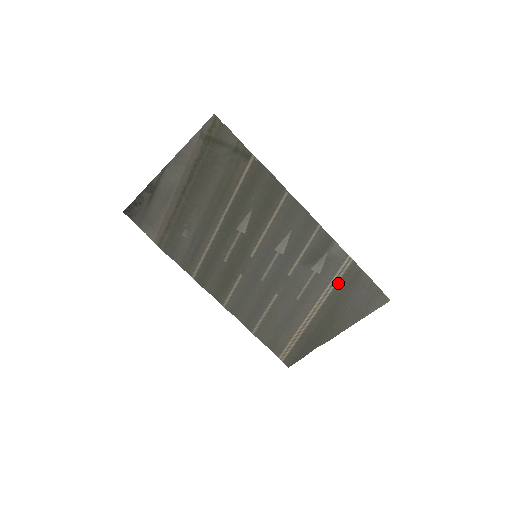
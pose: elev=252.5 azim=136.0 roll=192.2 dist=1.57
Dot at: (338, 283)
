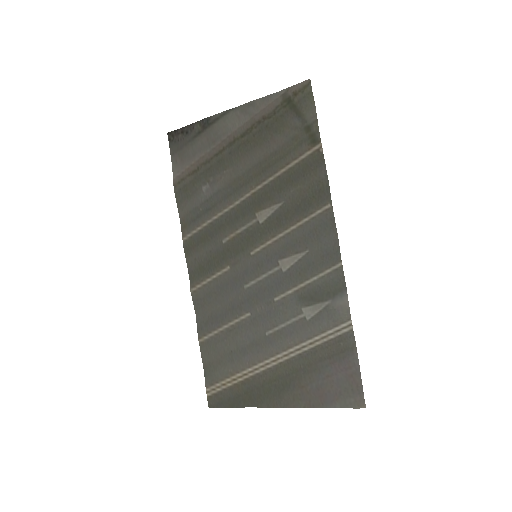
Dot at: (320, 345)
